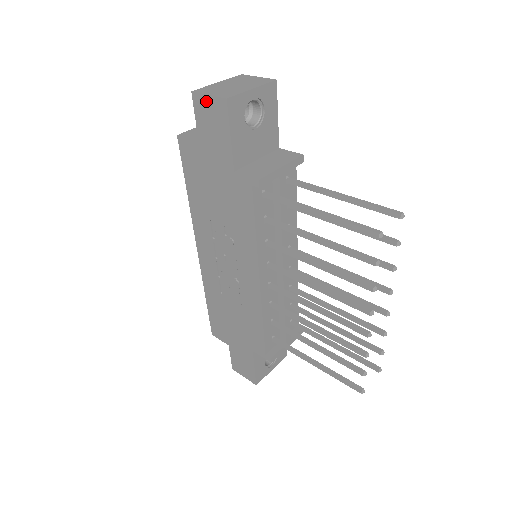
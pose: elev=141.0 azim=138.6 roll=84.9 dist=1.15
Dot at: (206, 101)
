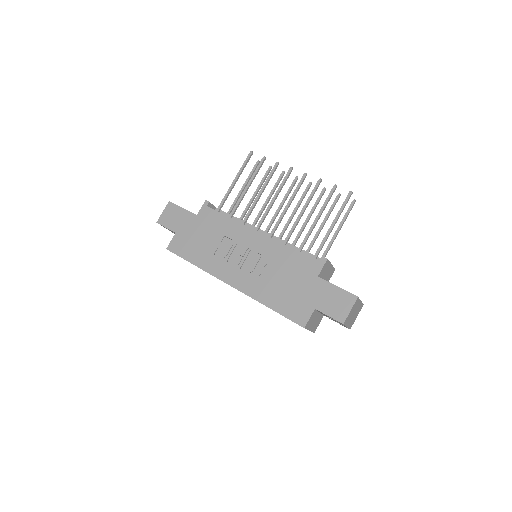
Dot at: (164, 215)
